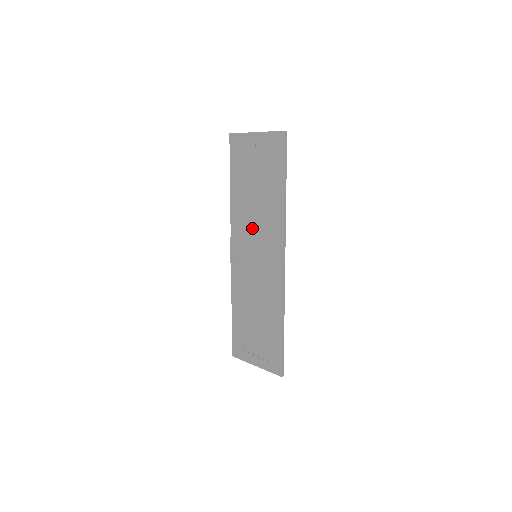
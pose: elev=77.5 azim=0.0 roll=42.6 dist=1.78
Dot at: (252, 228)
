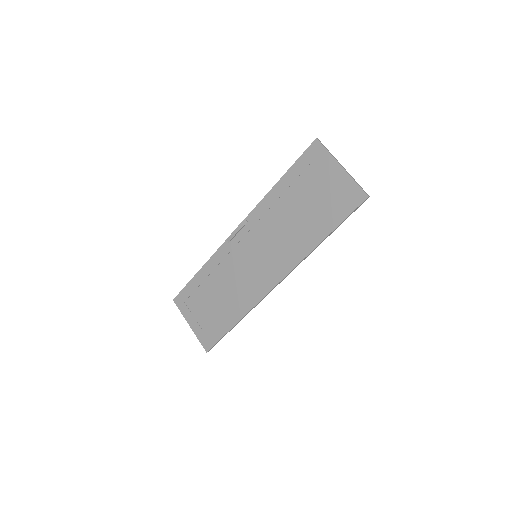
Dot at: (271, 233)
